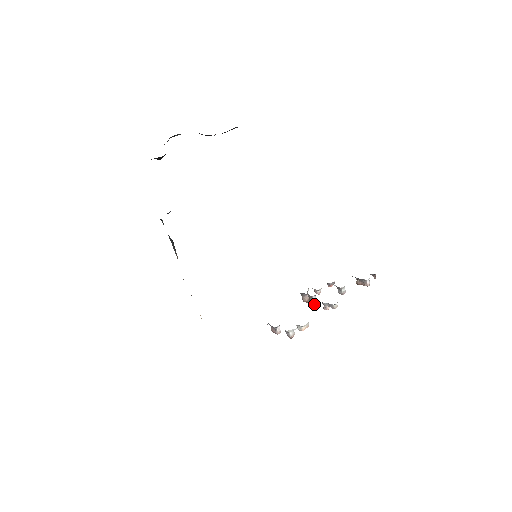
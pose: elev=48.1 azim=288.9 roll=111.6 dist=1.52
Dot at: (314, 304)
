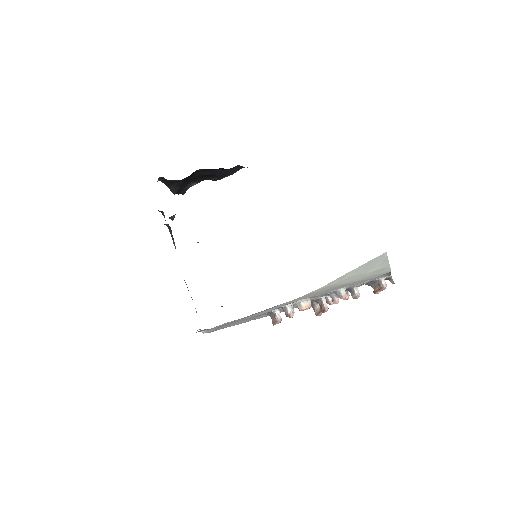
Dot at: (325, 308)
